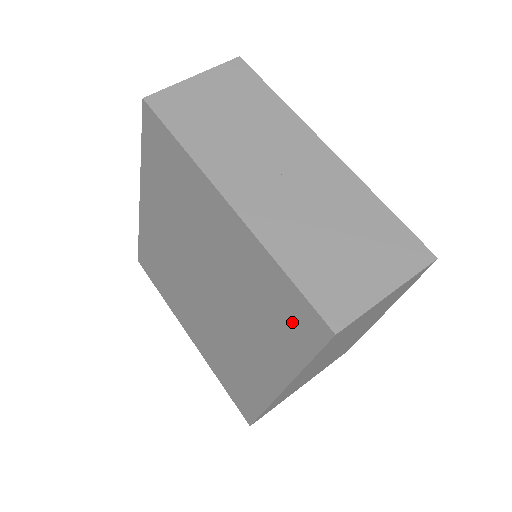
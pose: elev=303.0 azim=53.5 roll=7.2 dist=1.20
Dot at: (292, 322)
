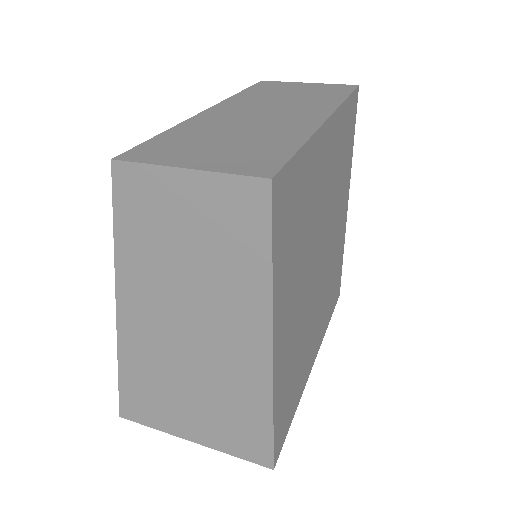
Dot at: occluded
